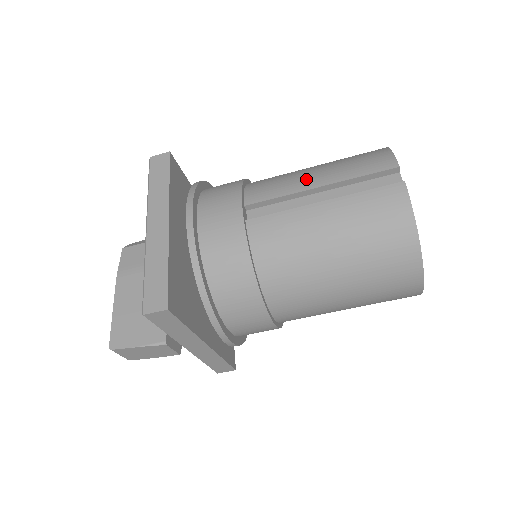
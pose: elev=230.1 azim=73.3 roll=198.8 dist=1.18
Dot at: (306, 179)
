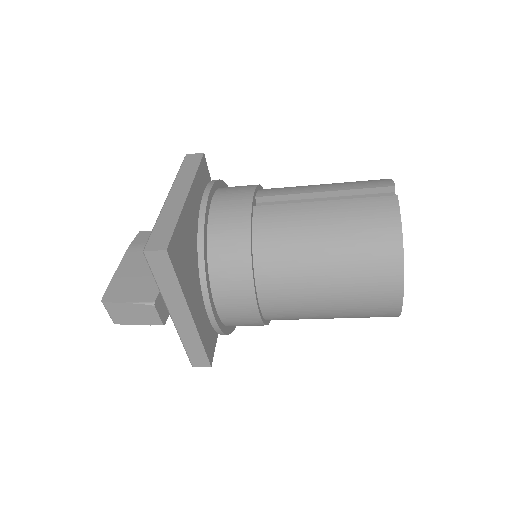
Dot at: (313, 187)
